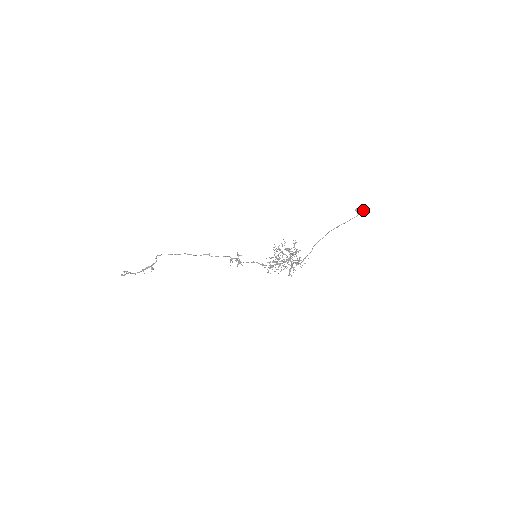
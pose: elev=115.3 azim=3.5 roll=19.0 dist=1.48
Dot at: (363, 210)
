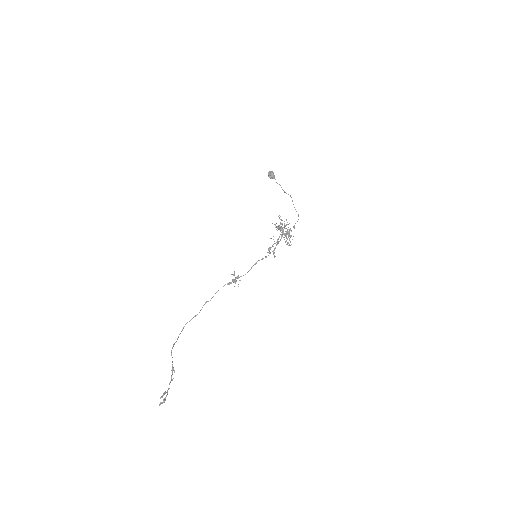
Dot at: occluded
